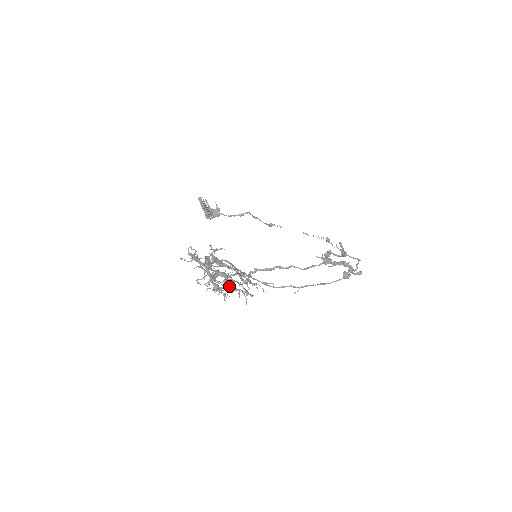
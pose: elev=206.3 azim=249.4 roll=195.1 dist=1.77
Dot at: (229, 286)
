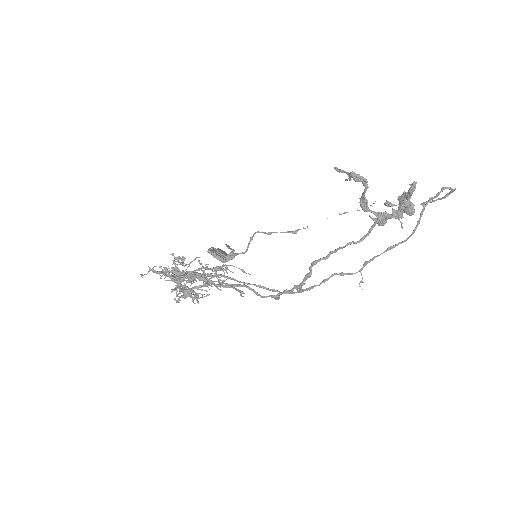
Dot at: (192, 280)
